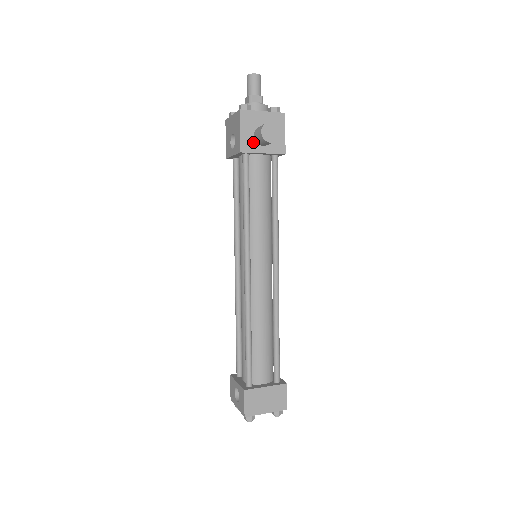
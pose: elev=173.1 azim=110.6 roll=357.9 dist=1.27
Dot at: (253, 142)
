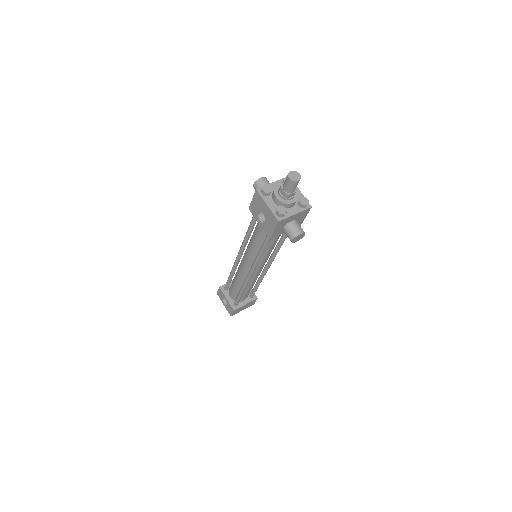
Dot at: (281, 231)
